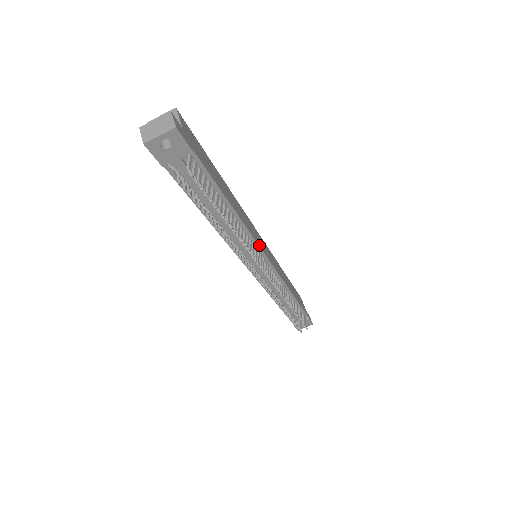
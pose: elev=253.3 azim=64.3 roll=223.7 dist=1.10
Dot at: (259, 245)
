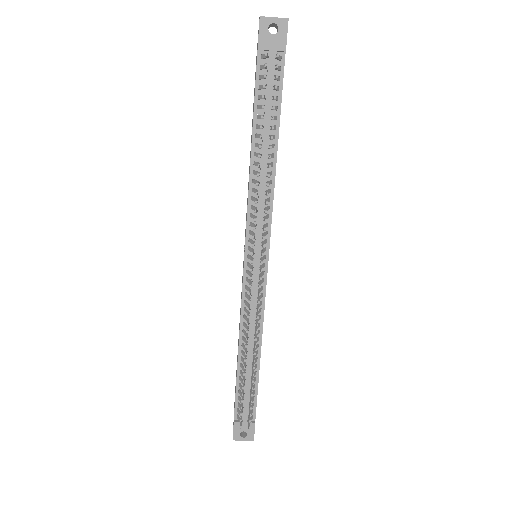
Dot at: occluded
